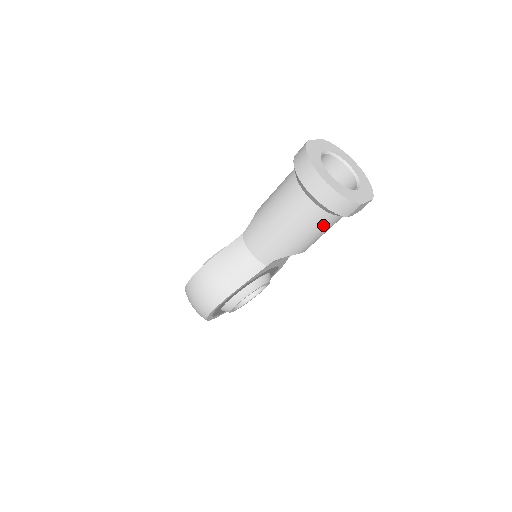
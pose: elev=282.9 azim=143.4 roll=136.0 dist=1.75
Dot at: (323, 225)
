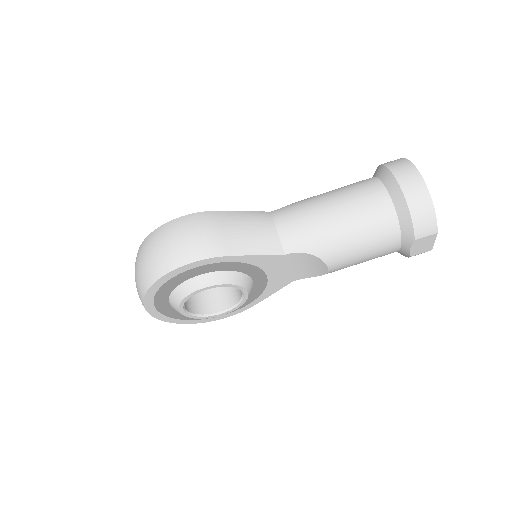
Dot at: (381, 238)
